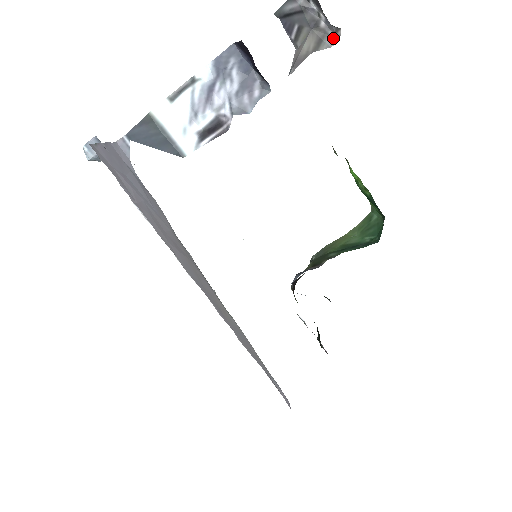
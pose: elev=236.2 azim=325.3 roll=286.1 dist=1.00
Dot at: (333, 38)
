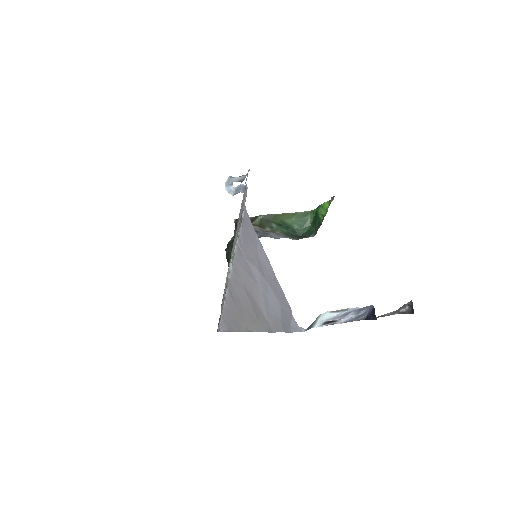
Dot at: (397, 313)
